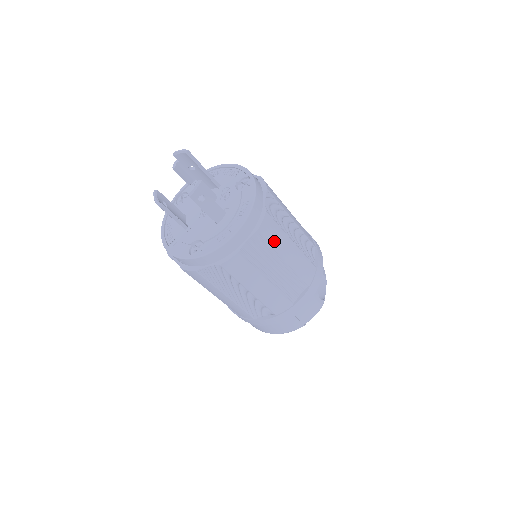
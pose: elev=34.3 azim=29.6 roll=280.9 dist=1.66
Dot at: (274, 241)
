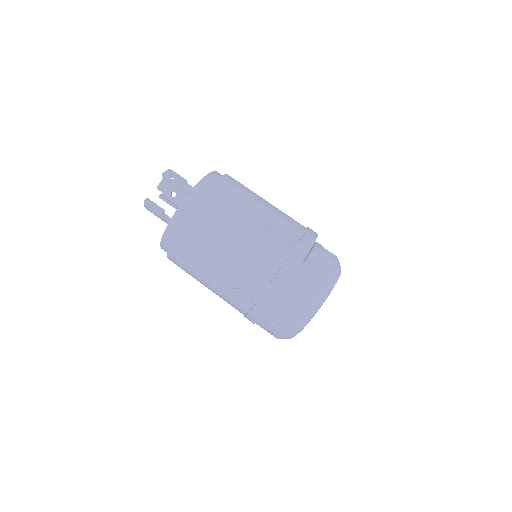
Dot at: (242, 189)
